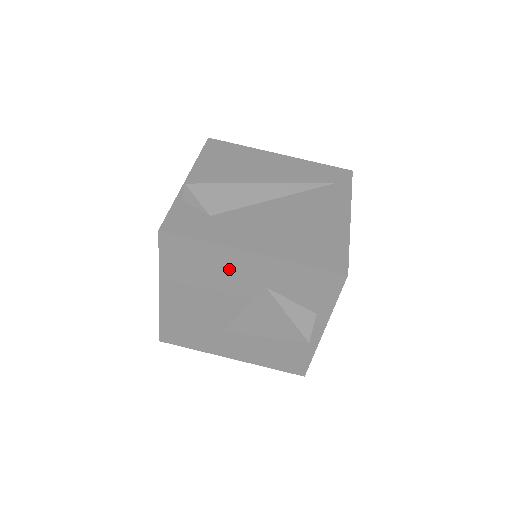
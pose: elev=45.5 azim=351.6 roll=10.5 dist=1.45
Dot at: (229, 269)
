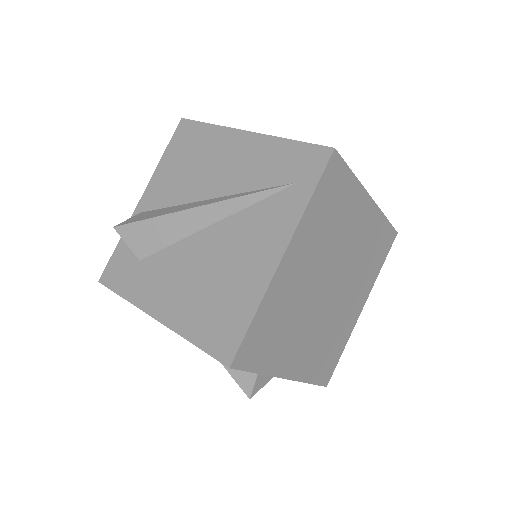
Dot at: occluded
